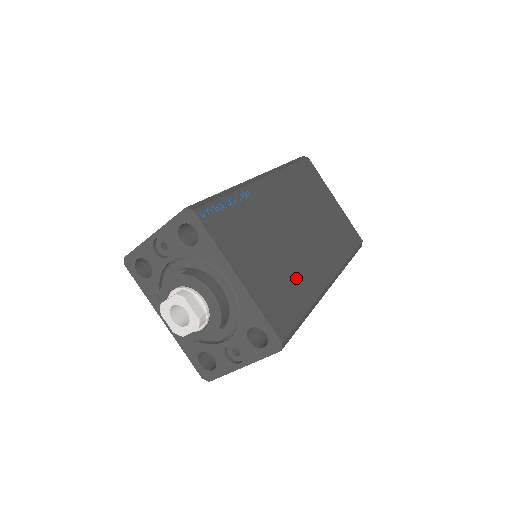
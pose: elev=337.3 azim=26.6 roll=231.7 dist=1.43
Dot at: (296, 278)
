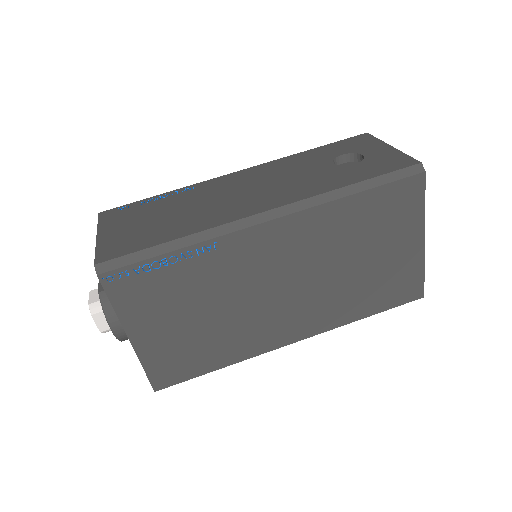
Dot at: (227, 340)
